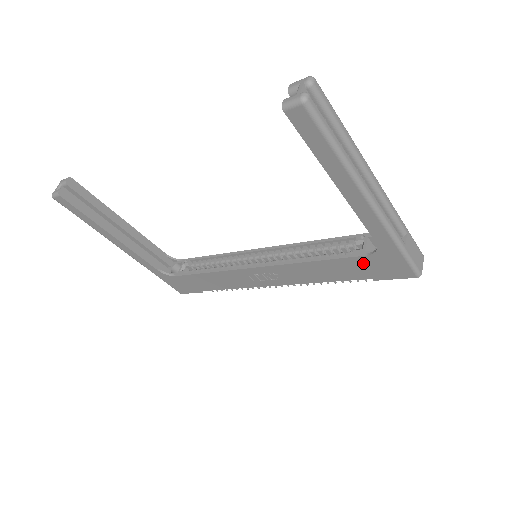
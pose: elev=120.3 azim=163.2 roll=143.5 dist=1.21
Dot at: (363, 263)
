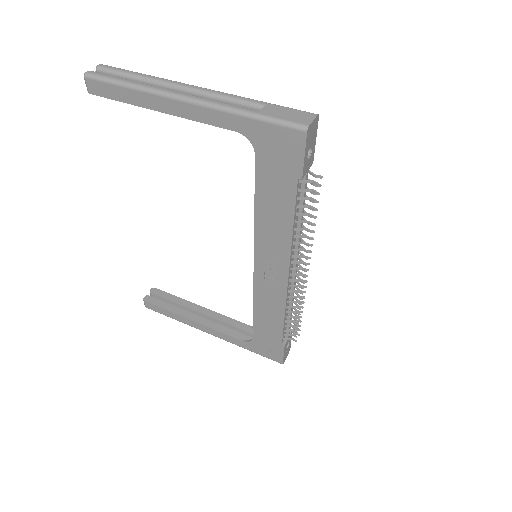
Dot at: (267, 167)
